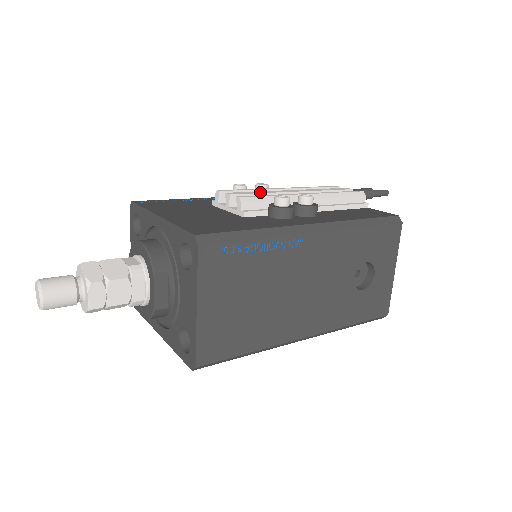
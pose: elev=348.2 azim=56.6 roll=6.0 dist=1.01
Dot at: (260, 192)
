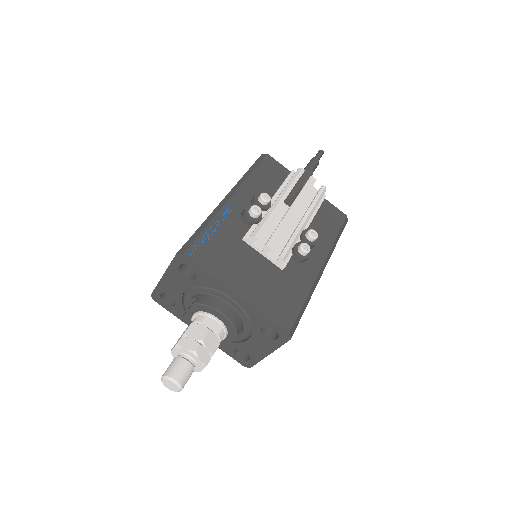
Dot at: (281, 230)
